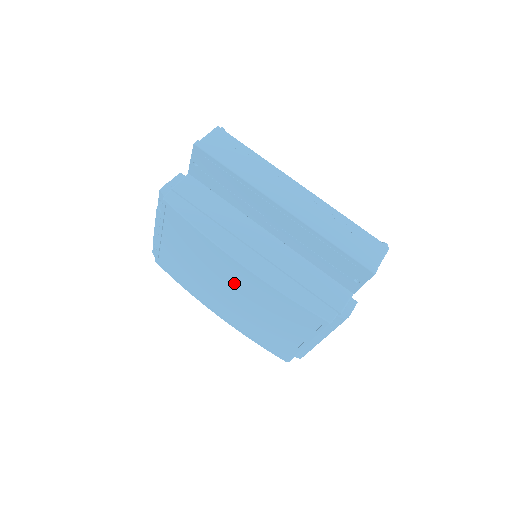
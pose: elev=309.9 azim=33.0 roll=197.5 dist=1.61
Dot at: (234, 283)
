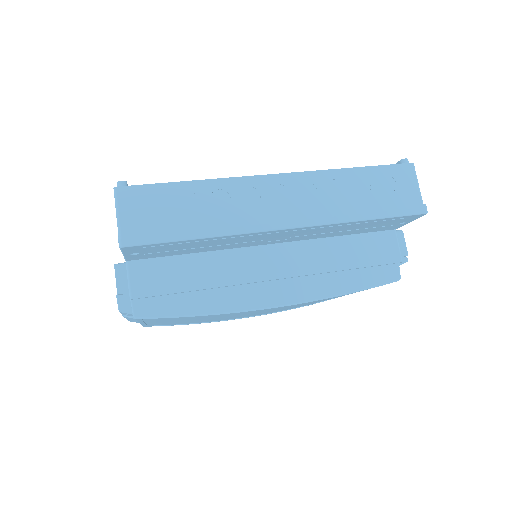
Dot at: occluded
